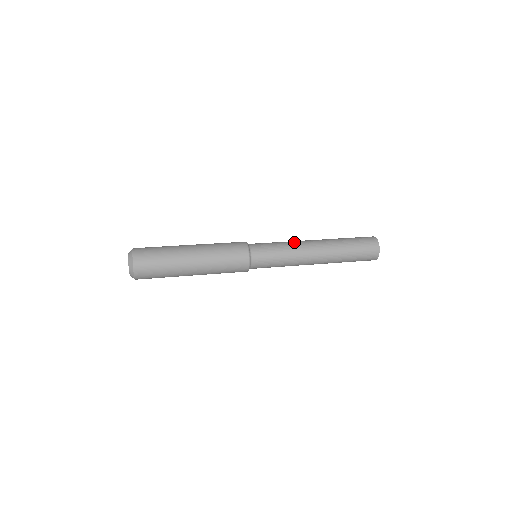
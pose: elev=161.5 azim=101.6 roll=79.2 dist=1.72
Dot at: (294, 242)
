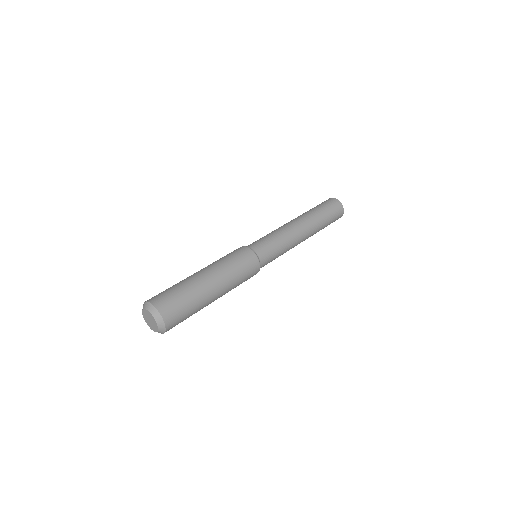
Dot at: (283, 229)
